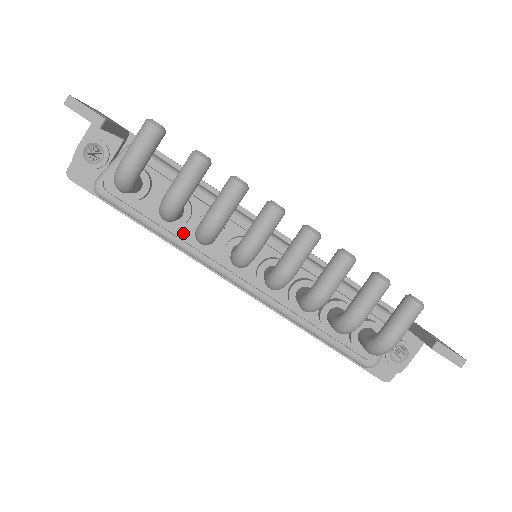
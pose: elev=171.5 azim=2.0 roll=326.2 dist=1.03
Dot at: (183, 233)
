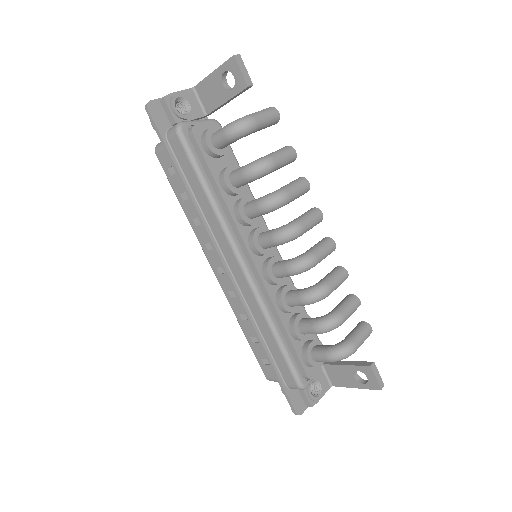
Dot at: (229, 201)
